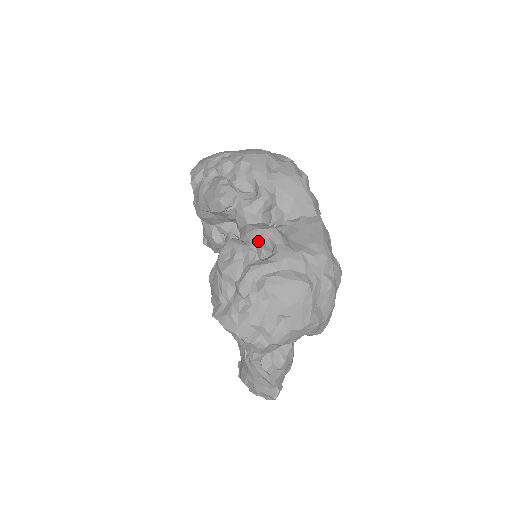
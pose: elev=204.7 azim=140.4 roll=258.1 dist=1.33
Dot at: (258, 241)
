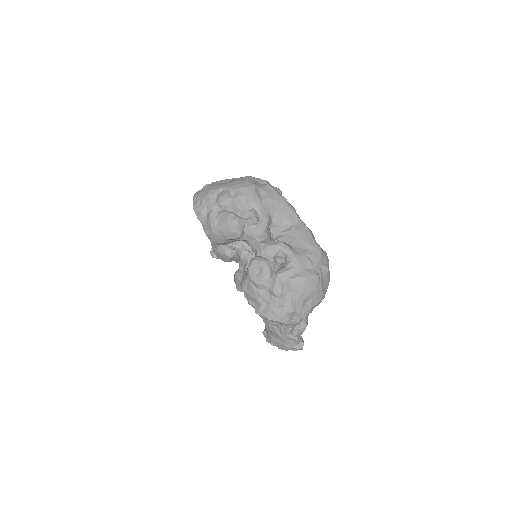
Dot at: (273, 255)
